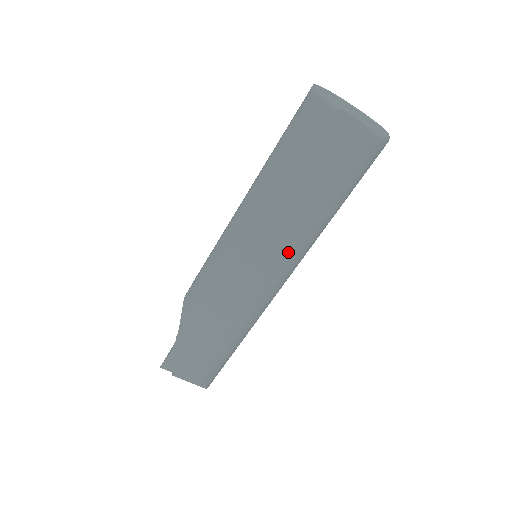
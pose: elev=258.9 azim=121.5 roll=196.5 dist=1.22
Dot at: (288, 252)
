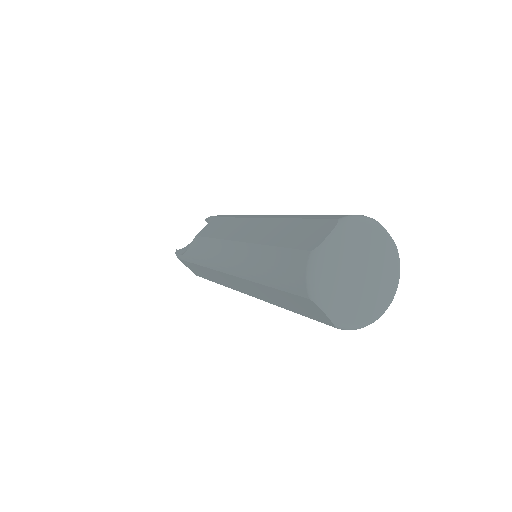
Dot at: occluded
